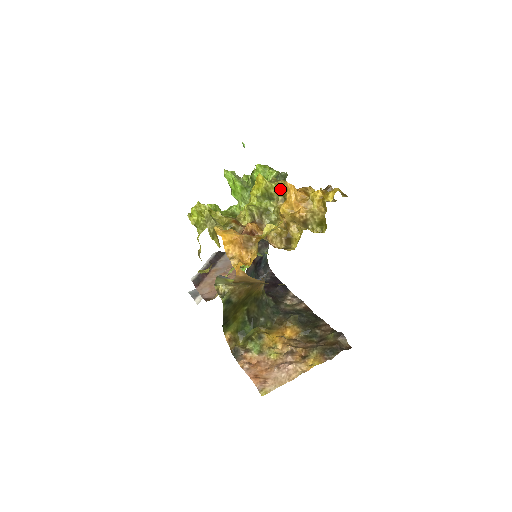
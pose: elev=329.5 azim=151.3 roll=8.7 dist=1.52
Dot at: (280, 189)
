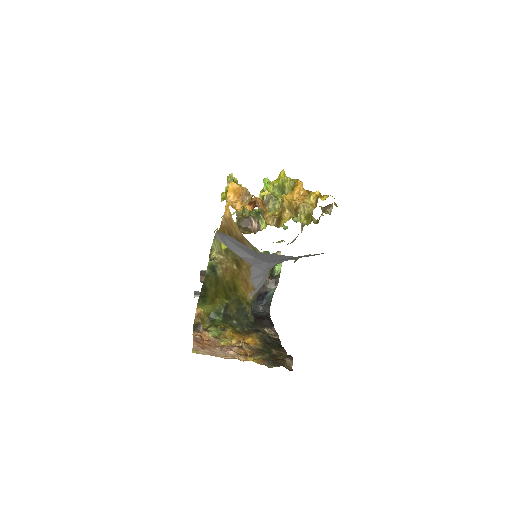
Dot at: (292, 184)
